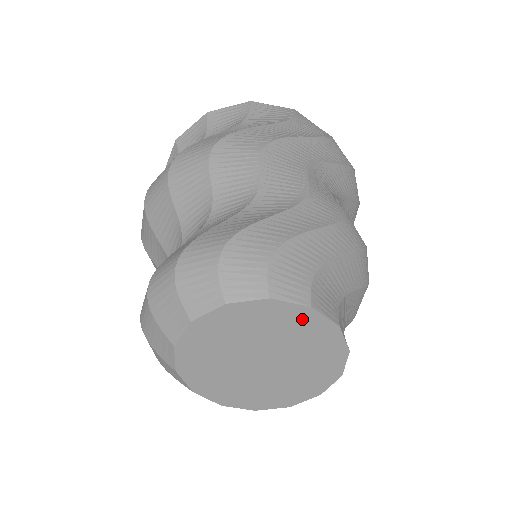
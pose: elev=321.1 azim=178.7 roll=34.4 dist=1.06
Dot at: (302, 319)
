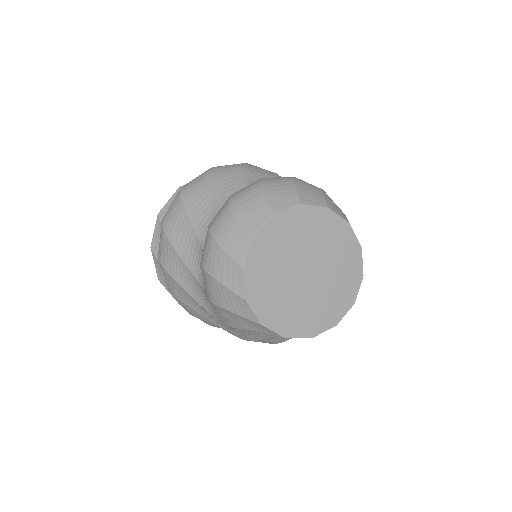
Dot at: (352, 254)
